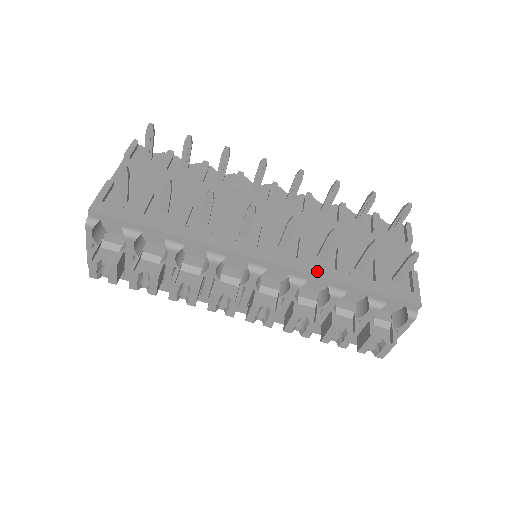
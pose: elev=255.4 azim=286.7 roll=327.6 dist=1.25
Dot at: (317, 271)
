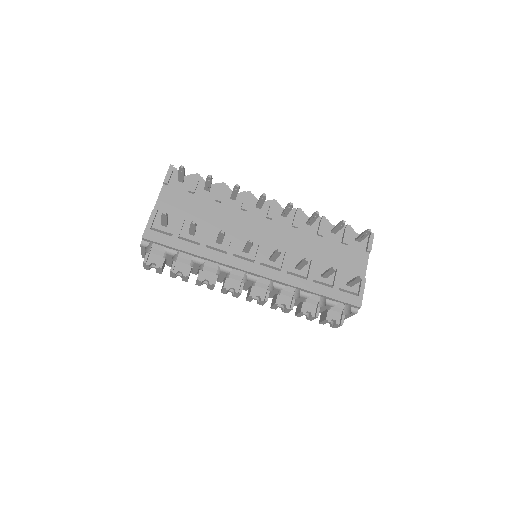
Dot at: (293, 281)
